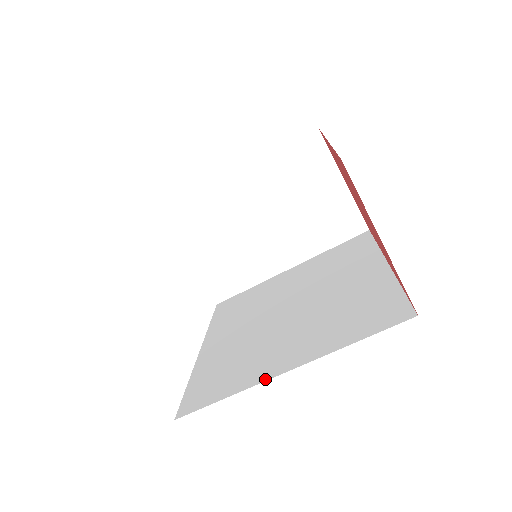
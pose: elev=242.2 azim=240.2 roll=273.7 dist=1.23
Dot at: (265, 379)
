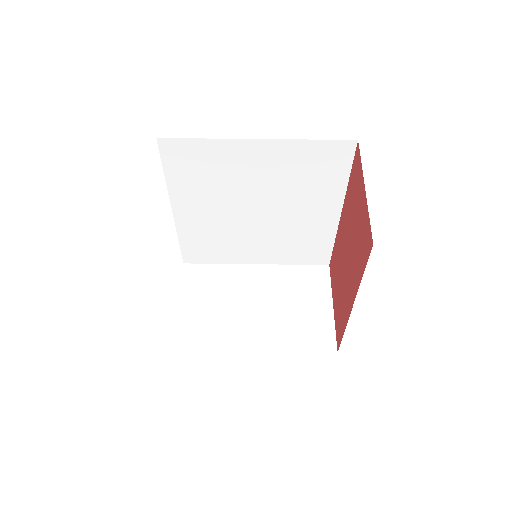
Dot at: occluded
